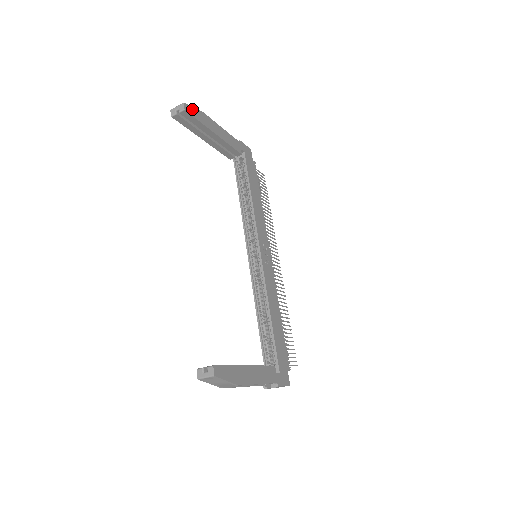
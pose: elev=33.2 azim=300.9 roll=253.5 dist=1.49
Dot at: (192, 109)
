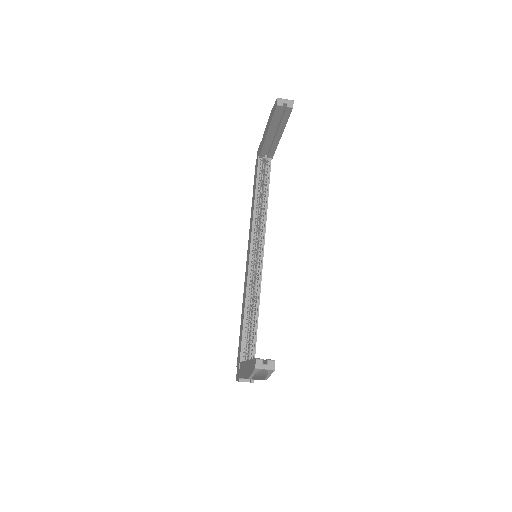
Dot at: occluded
